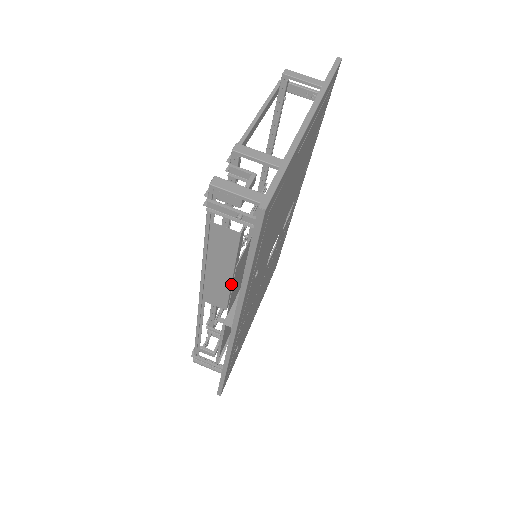
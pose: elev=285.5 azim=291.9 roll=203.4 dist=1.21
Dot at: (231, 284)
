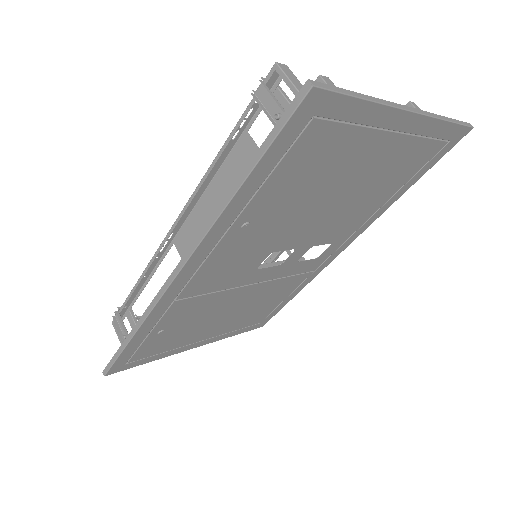
Dot at: occluded
